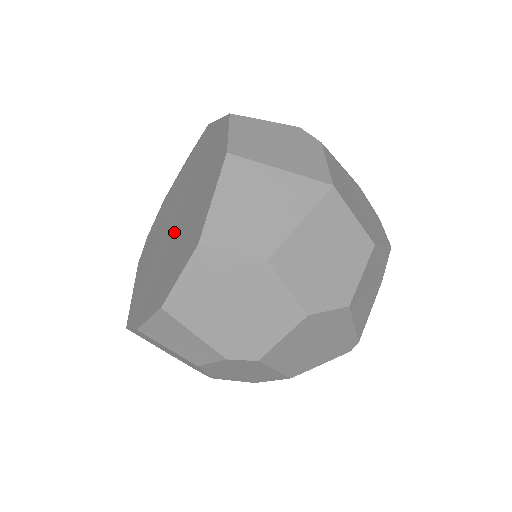
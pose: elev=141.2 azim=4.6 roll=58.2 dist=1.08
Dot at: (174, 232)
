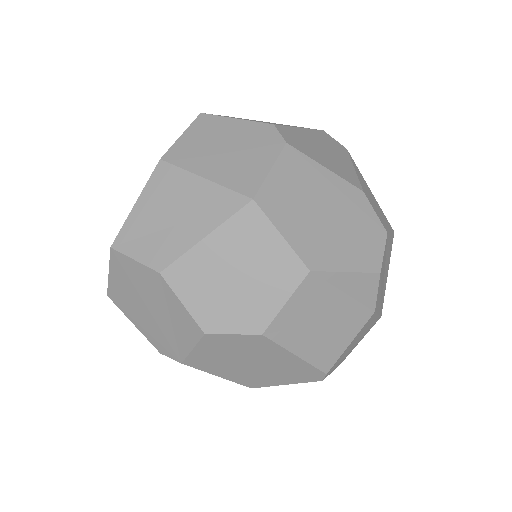
Dot at: occluded
